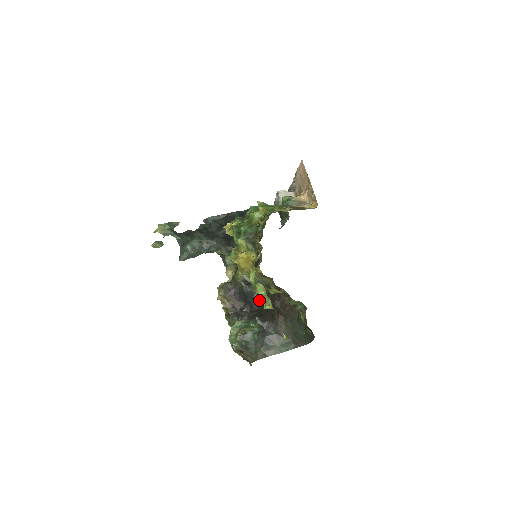
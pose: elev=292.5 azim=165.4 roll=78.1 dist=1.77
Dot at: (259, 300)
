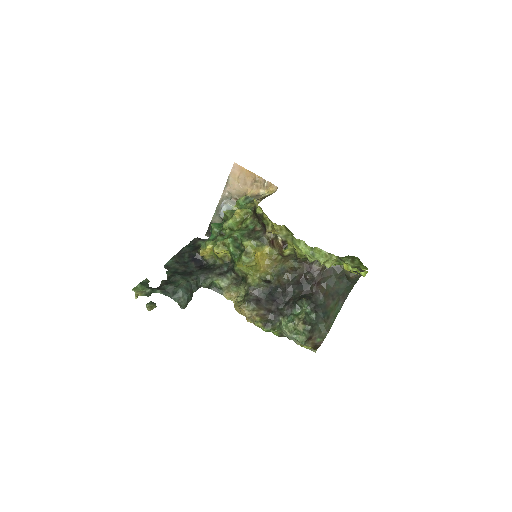
Dot at: (324, 260)
